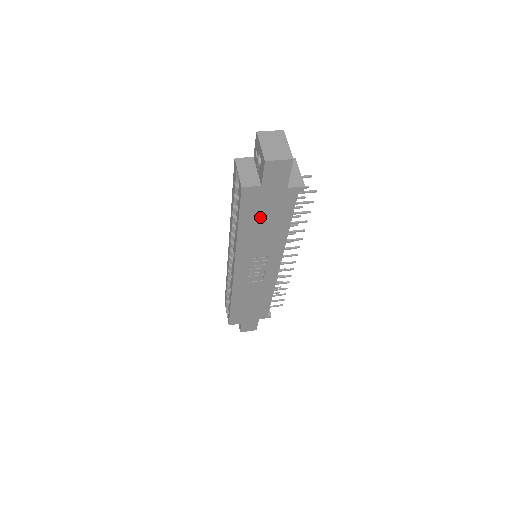
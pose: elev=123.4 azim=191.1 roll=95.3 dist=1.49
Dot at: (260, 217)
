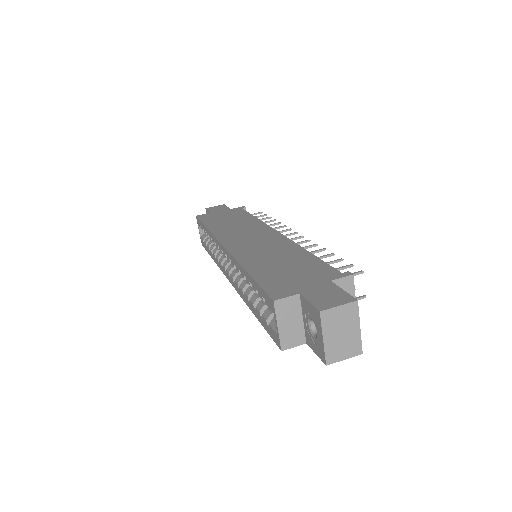
Dot at: occluded
